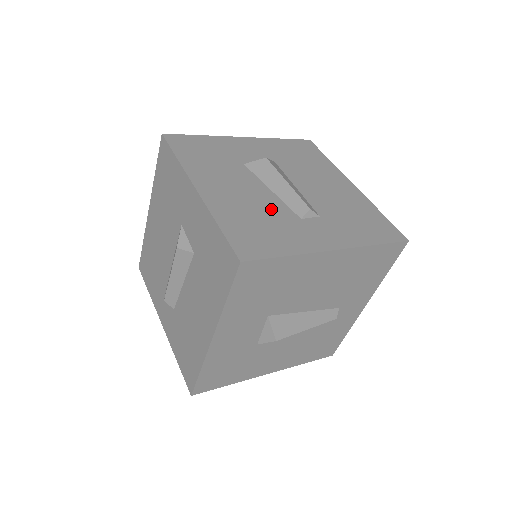
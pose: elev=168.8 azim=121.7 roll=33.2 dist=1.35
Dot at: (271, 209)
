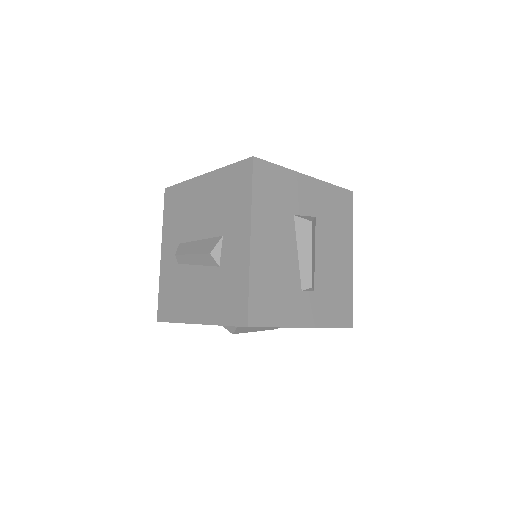
Dot at: (288, 276)
